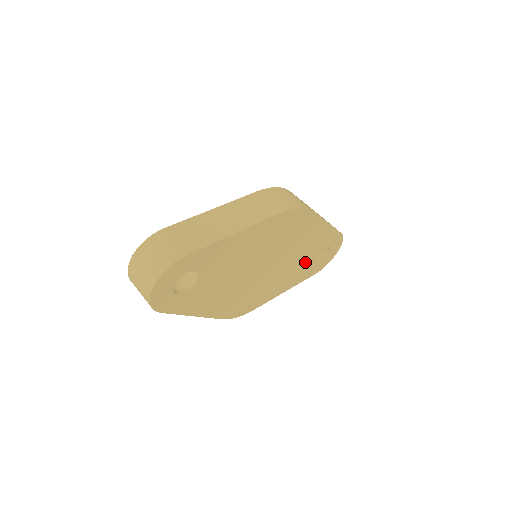
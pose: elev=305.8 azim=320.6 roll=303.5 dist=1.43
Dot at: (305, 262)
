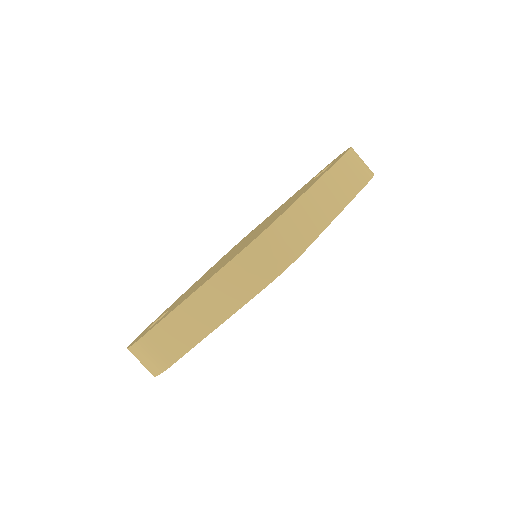
Dot at: occluded
